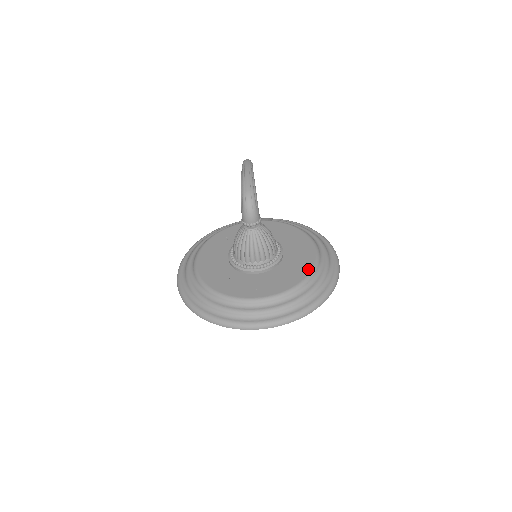
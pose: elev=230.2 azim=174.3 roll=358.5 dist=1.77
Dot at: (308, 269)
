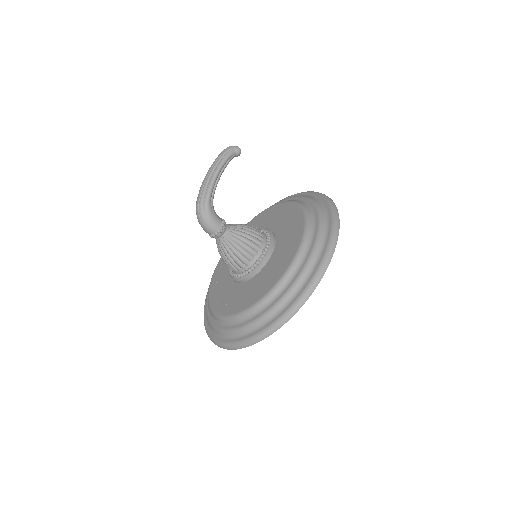
Dot at: (267, 289)
